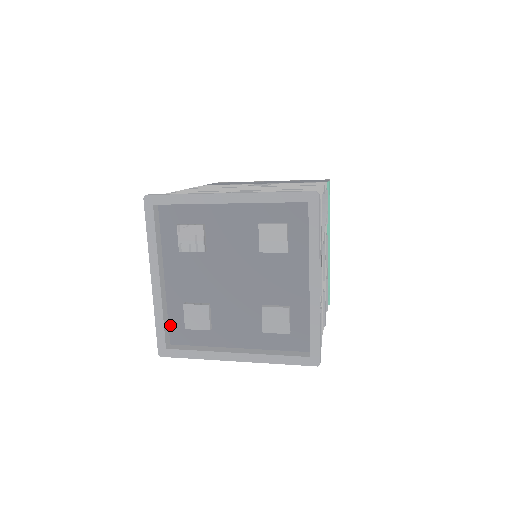
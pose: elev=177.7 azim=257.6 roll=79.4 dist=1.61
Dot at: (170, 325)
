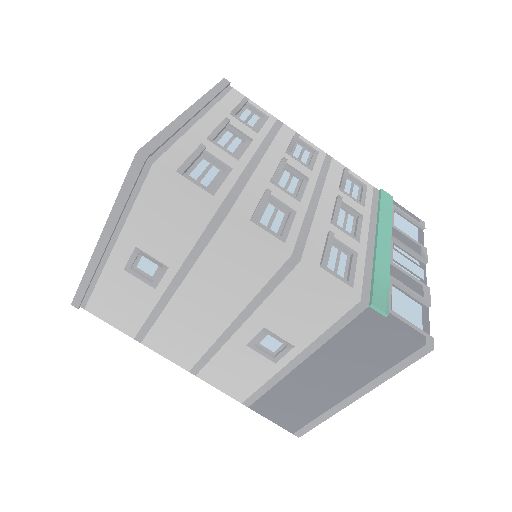
Dot at: occluded
